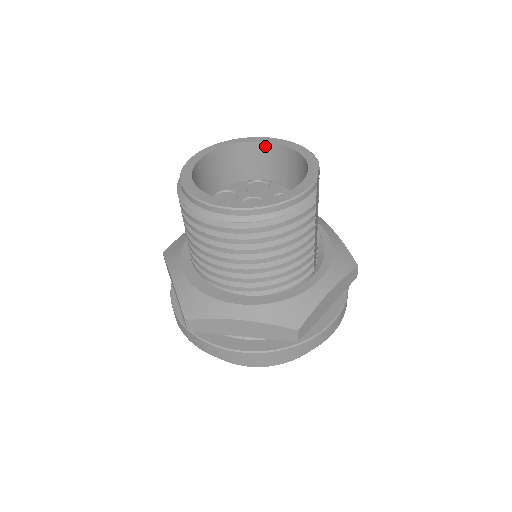
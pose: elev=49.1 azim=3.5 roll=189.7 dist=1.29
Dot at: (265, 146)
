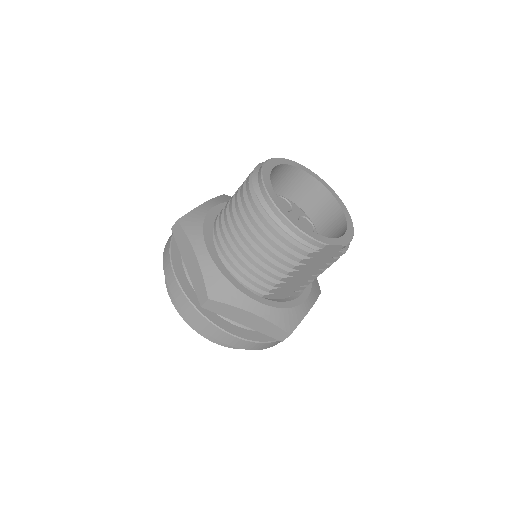
Dot at: (339, 210)
